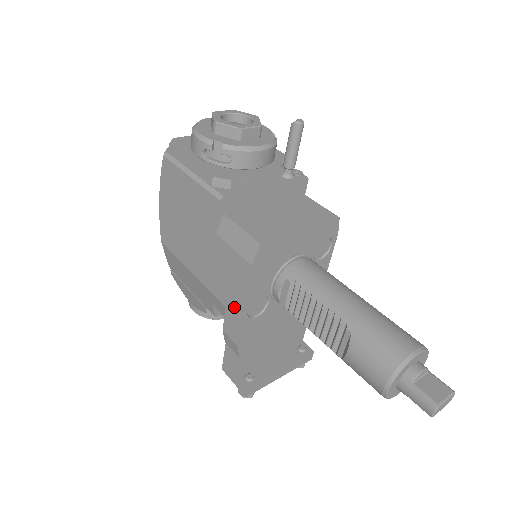
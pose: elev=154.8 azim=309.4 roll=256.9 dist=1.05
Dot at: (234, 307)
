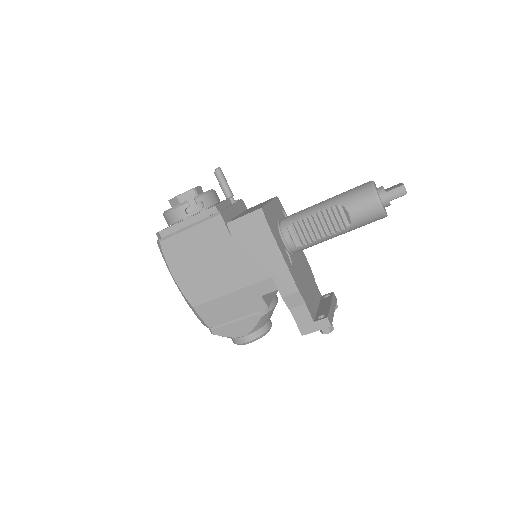
Dot at: (277, 267)
